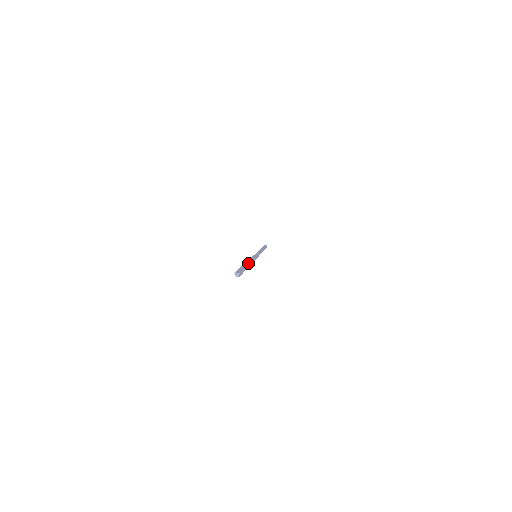
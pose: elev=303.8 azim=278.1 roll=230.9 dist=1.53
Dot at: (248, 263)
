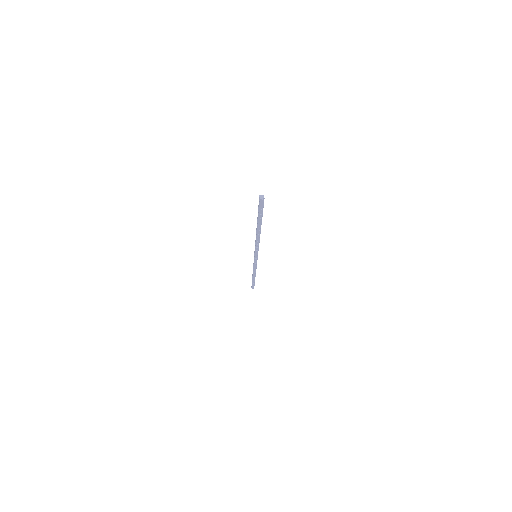
Dot at: occluded
